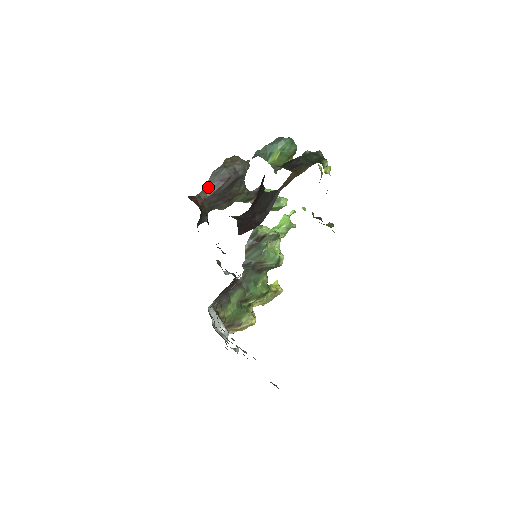
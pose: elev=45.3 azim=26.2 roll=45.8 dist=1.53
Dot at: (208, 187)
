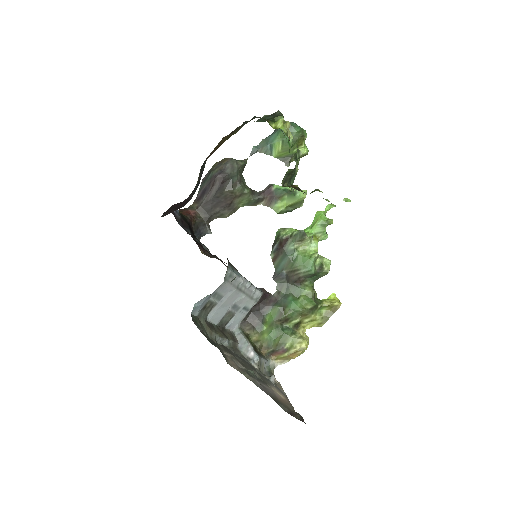
Dot at: (199, 196)
